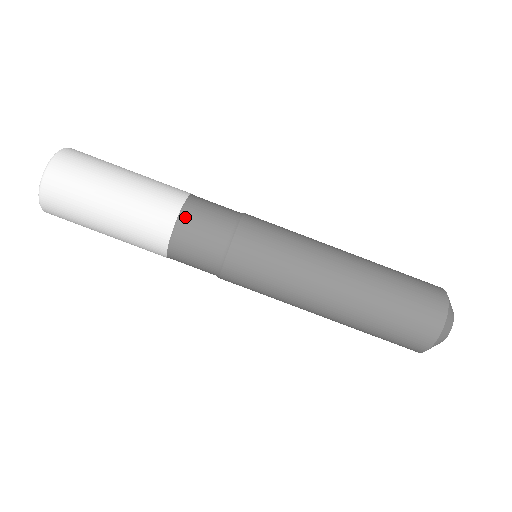
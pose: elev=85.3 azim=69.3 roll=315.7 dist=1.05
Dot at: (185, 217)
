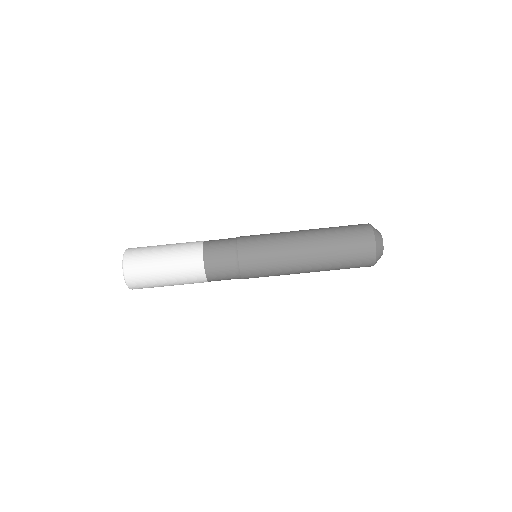
Dot at: (210, 275)
